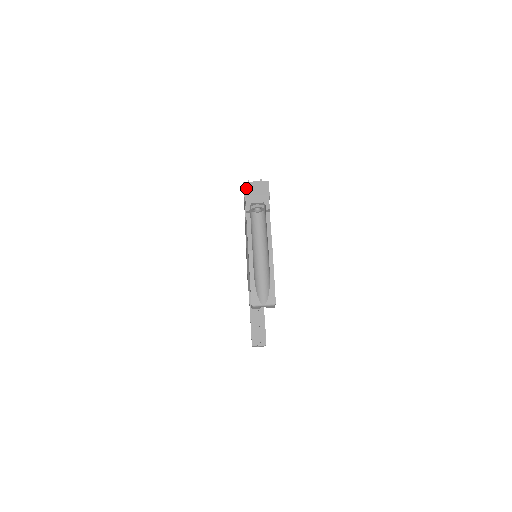
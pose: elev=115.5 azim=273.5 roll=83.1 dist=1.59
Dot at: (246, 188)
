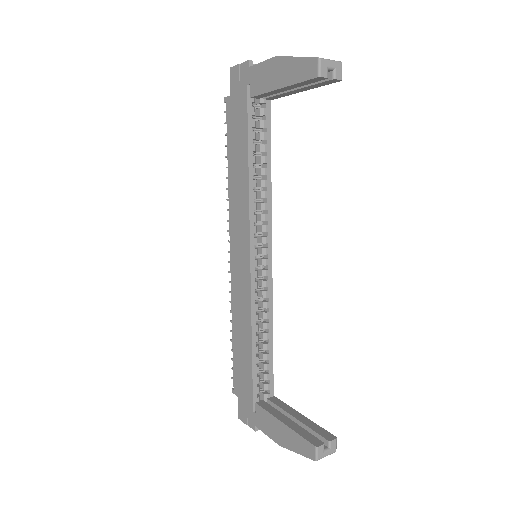
Dot at: (235, 66)
